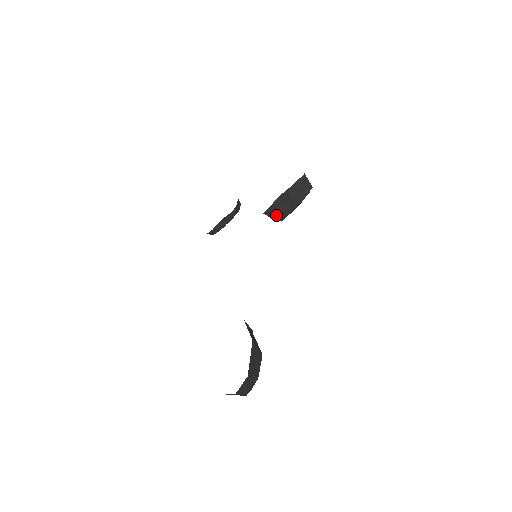
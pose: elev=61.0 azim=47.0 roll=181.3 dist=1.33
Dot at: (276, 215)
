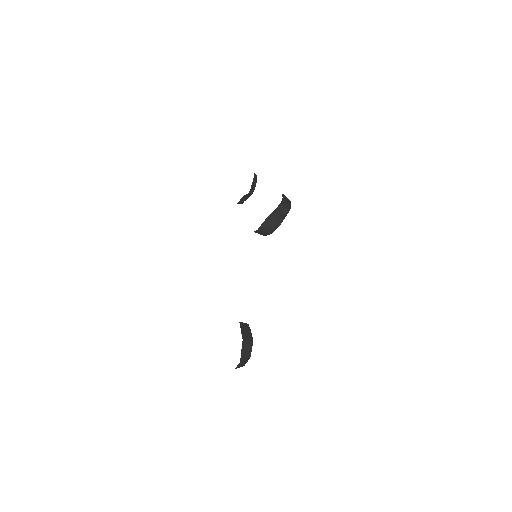
Dot at: (263, 234)
